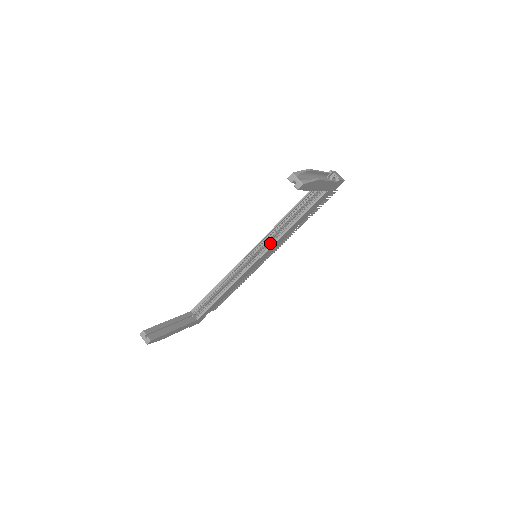
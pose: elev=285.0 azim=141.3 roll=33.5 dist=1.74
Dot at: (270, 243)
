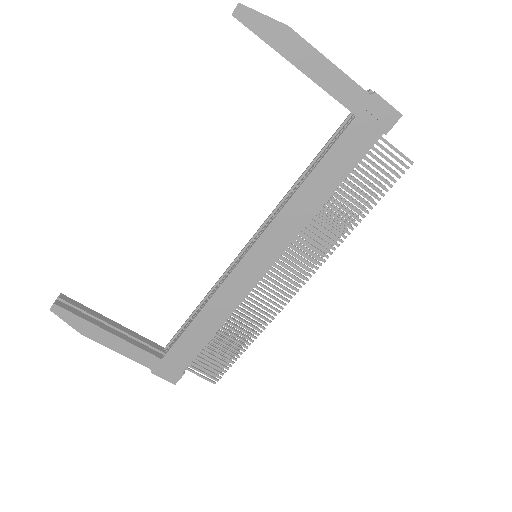
Dot at: (271, 224)
